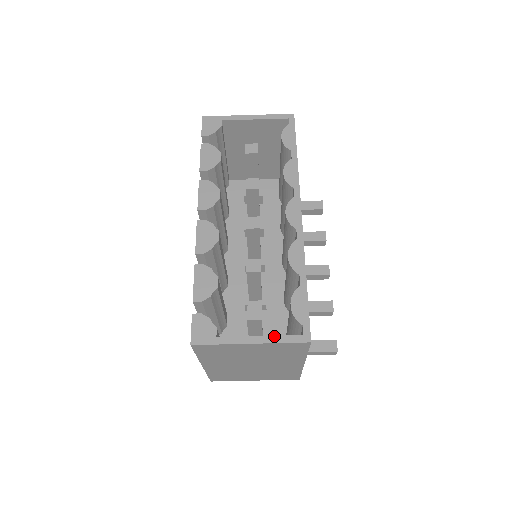
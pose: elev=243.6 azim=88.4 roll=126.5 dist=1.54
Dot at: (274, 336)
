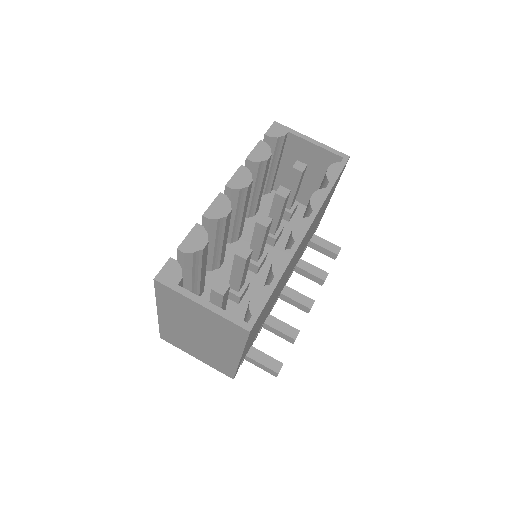
Dot at: (223, 310)
